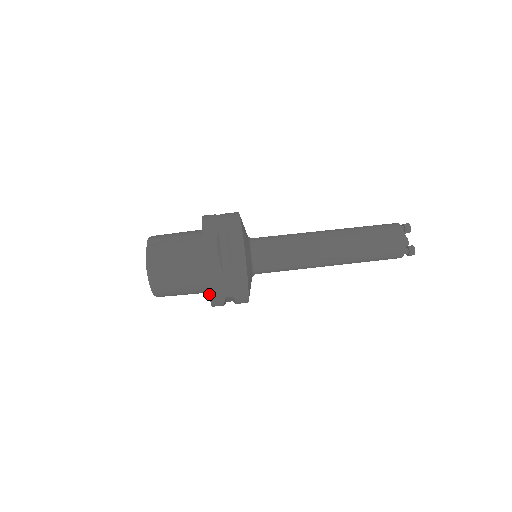
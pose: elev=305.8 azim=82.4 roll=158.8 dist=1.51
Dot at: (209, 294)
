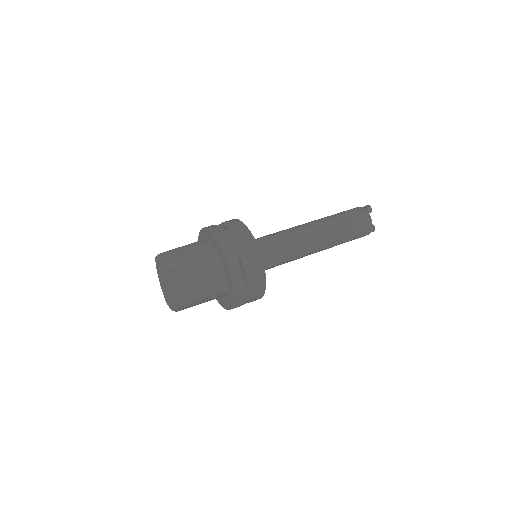
Dot at: (232, 306)
